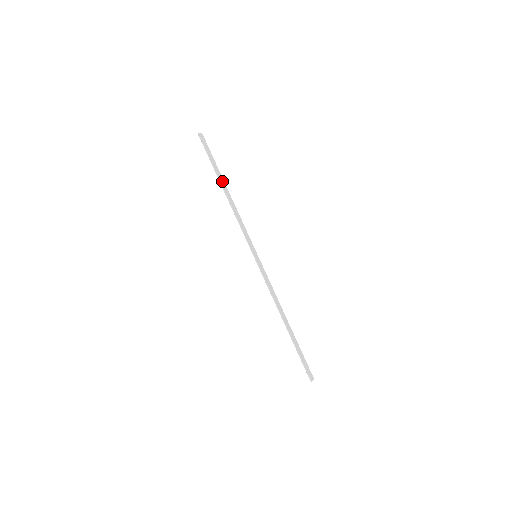
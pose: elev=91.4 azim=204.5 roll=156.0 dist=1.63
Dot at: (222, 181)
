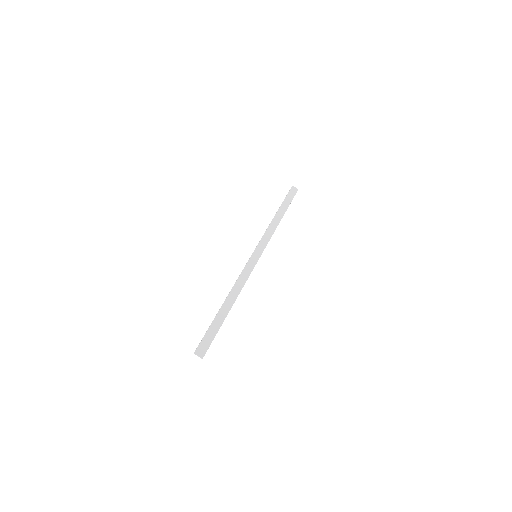
Dot at: (282, 212)
